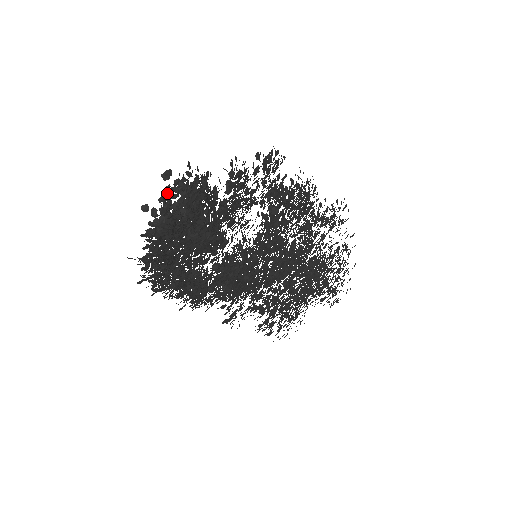
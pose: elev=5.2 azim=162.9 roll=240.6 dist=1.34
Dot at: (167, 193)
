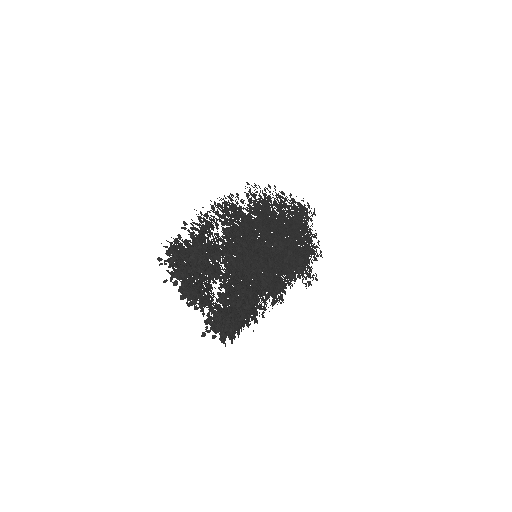
Dot at: (168, 267)
